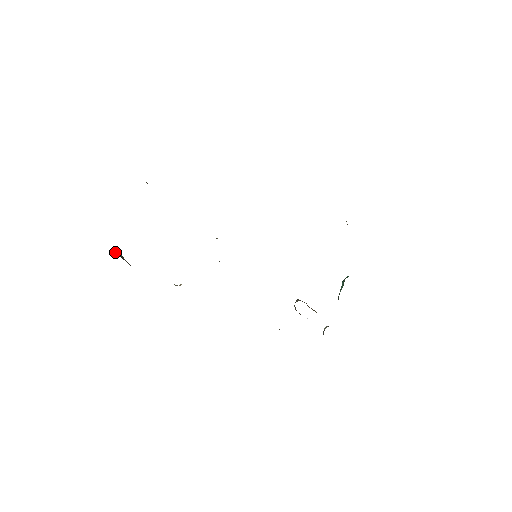
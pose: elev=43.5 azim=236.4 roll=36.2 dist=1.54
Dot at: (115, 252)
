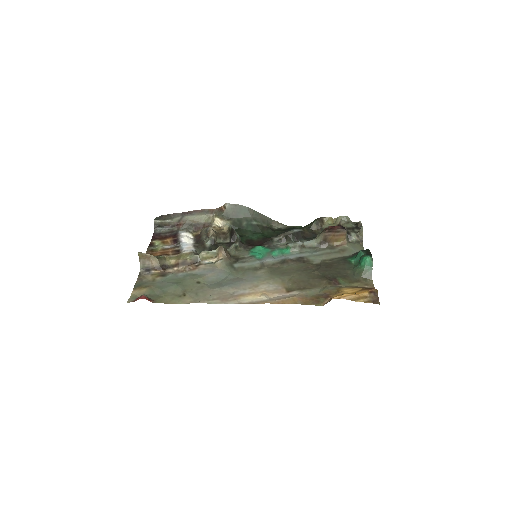
Dot at: (155, 223)
